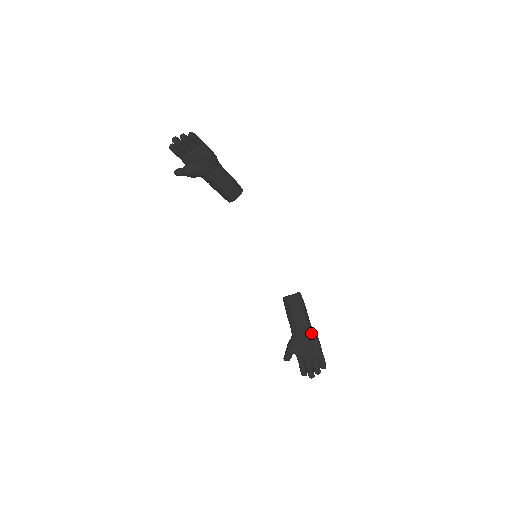
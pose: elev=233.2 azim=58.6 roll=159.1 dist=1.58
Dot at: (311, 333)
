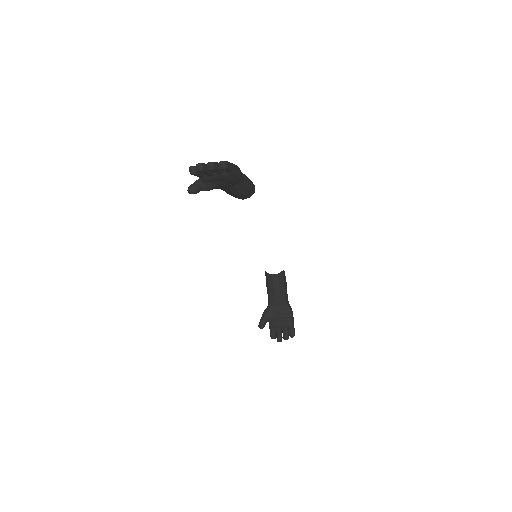
Dot at: (288, 309)
